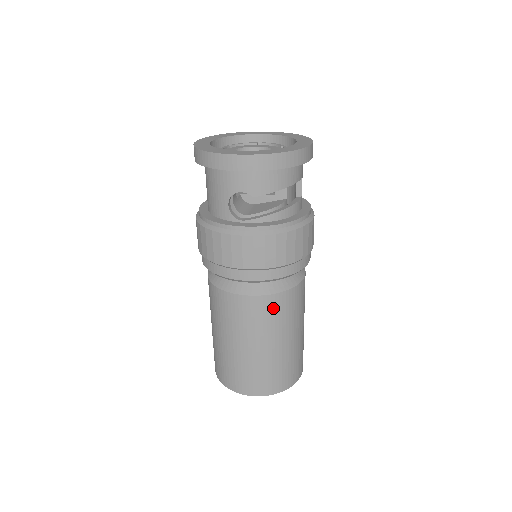
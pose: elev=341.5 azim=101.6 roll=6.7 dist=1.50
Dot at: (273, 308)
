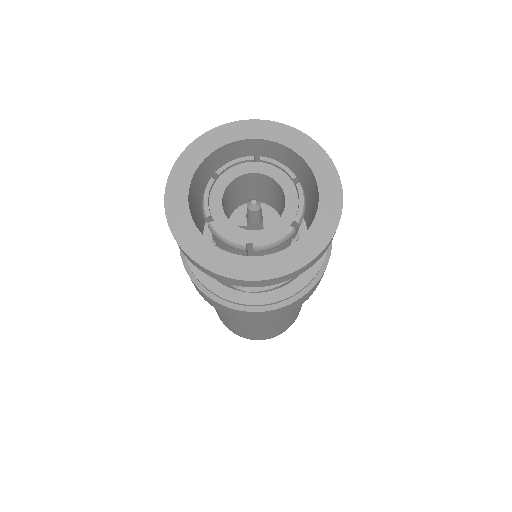
Dot at: (281, 317)
